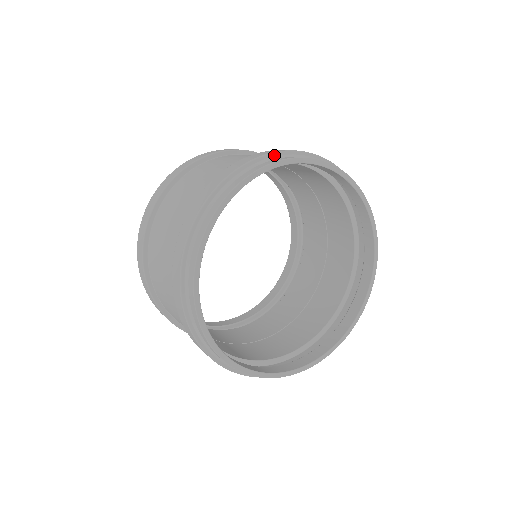
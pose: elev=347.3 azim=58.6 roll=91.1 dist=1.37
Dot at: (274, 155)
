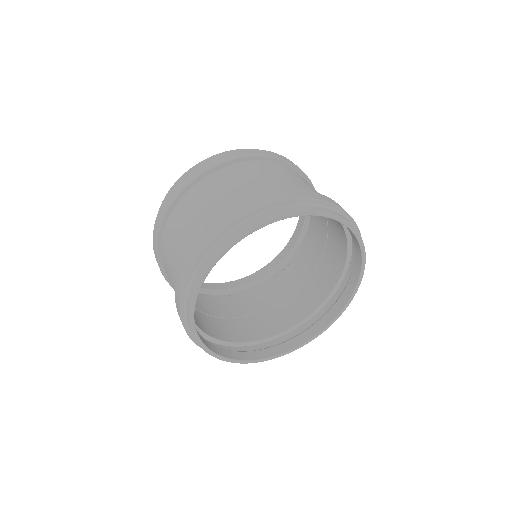
Dot at: (269, 207)
